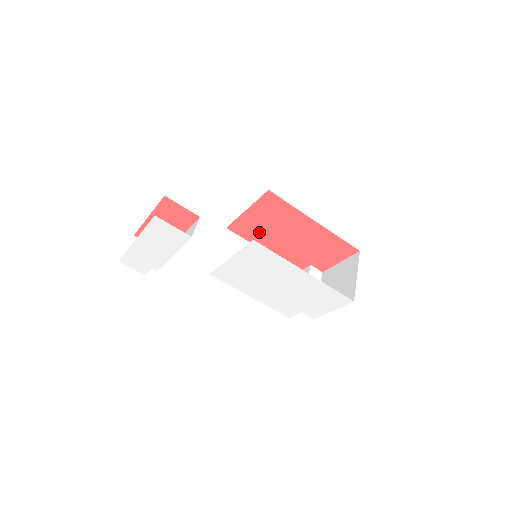
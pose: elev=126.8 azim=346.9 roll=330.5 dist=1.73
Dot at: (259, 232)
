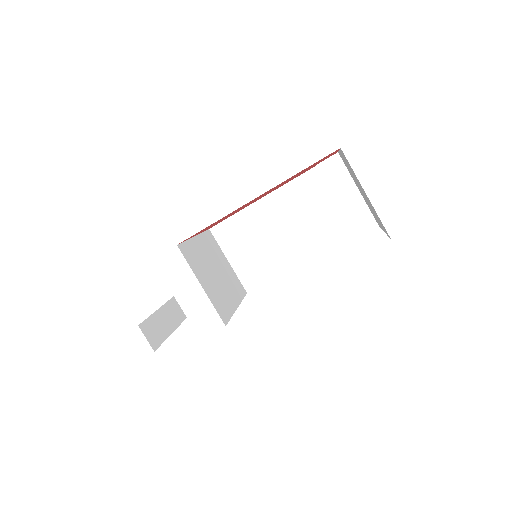
Dot at: occluded
